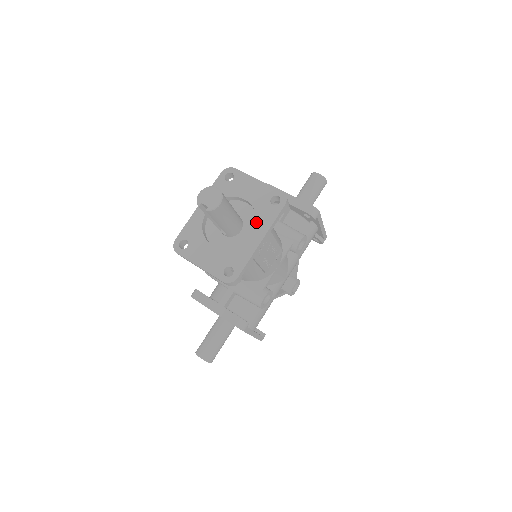
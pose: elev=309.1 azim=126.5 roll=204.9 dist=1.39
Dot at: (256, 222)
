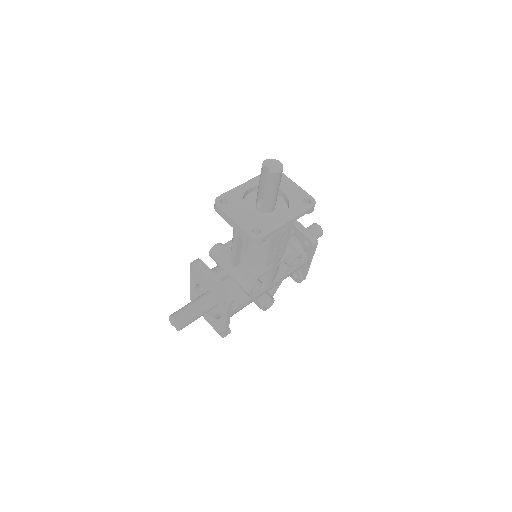
Dot at: (288, 208)
